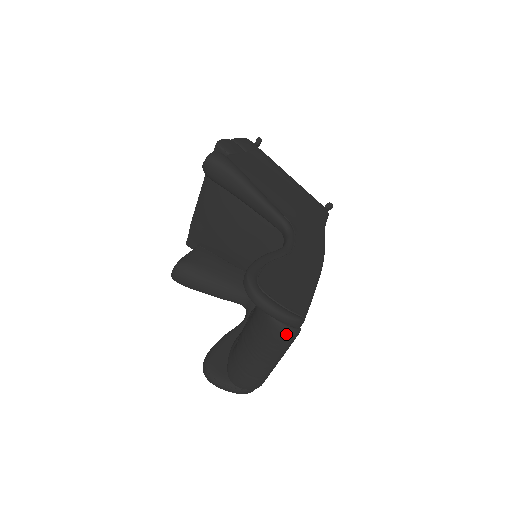
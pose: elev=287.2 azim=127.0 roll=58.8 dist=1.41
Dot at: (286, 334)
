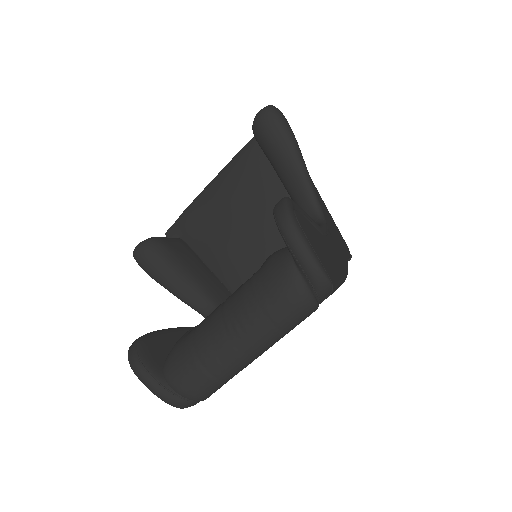
Dot at: (302, 298)
